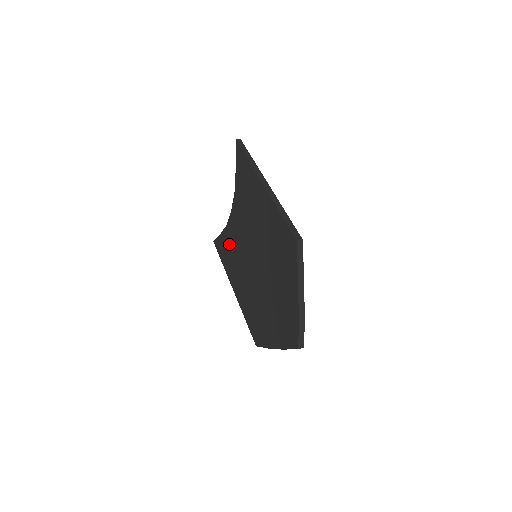
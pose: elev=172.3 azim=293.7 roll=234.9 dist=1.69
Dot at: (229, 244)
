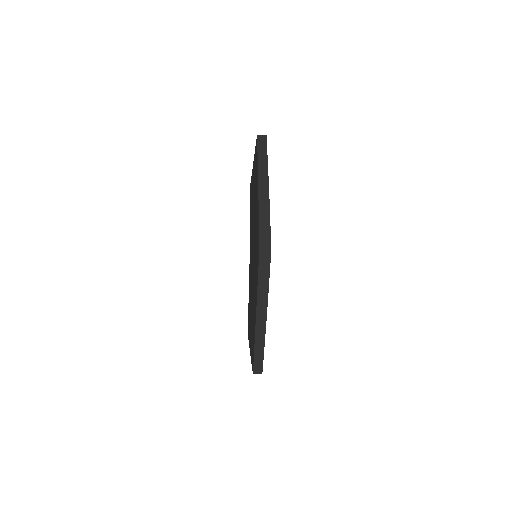
Dot at: occluded
